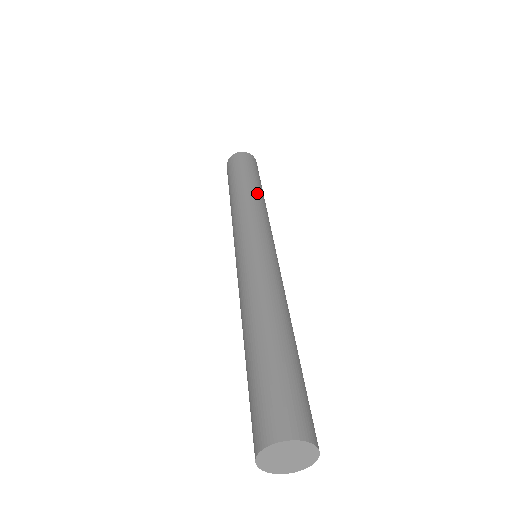
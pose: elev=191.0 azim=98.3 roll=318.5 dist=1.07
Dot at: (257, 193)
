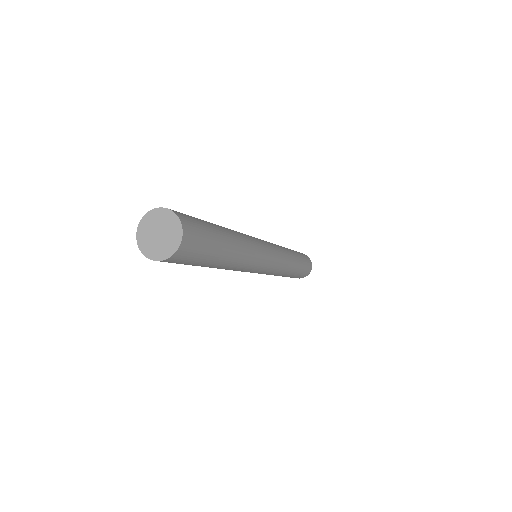
Dot at: occluded
